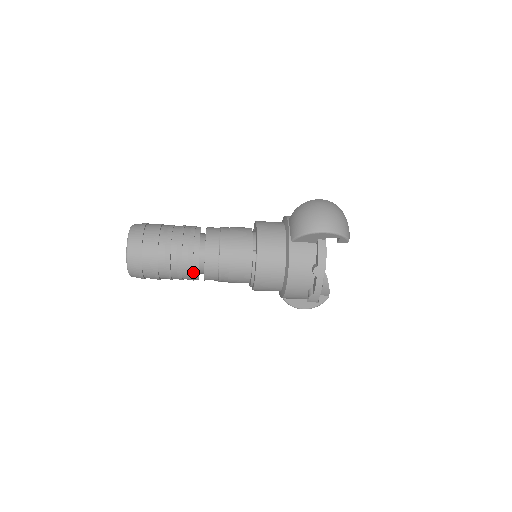
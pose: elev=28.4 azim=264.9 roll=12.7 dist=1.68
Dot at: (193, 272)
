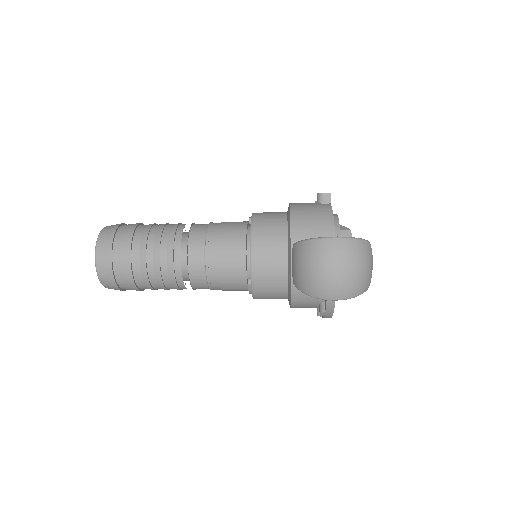
Dot at: occluded
